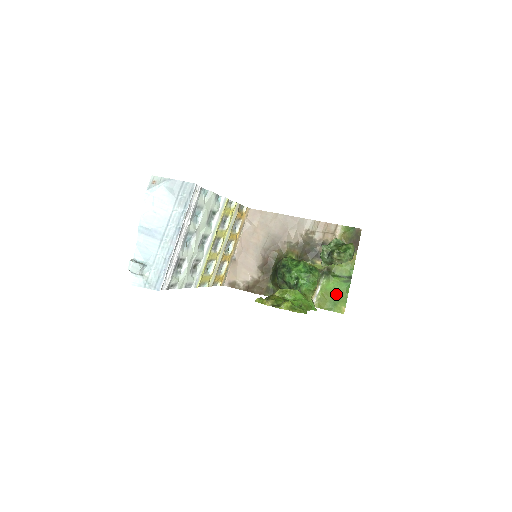
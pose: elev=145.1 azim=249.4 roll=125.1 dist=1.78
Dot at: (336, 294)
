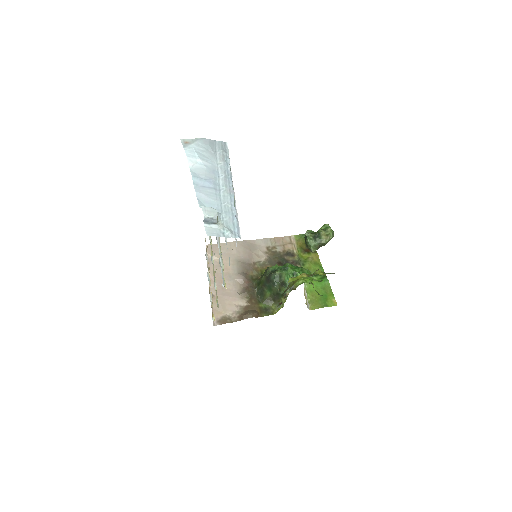
Dot at: (321, 291)
